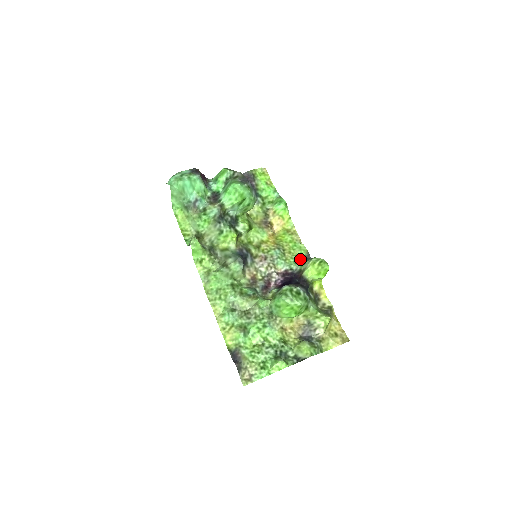
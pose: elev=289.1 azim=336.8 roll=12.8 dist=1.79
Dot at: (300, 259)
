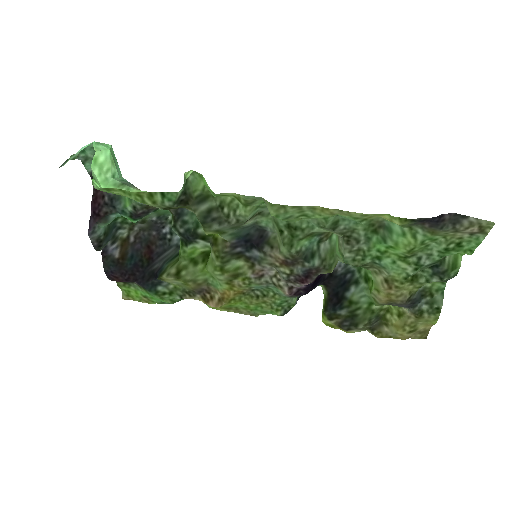
Dot at: (280, 309)
